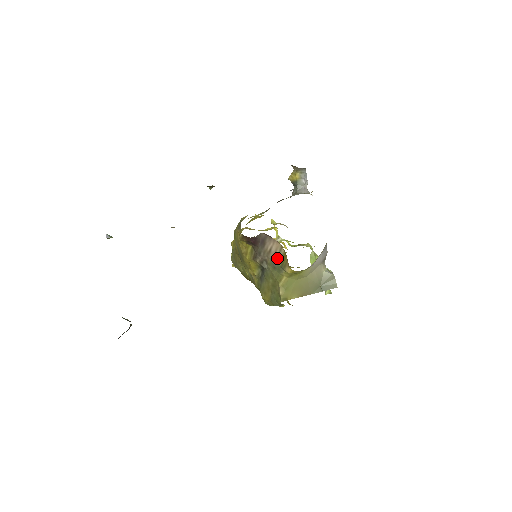
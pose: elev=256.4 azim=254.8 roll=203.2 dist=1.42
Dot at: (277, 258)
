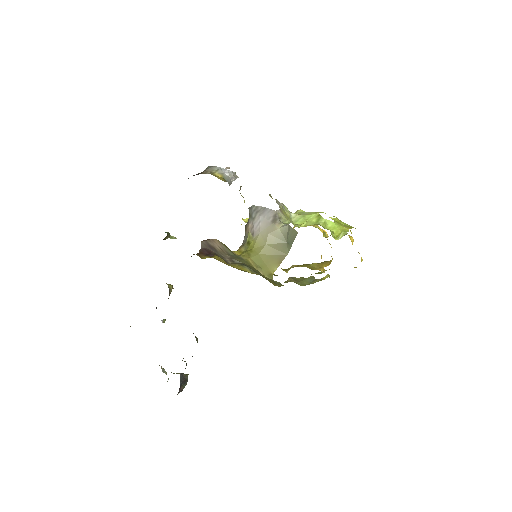
Dot at: (227, 251)
